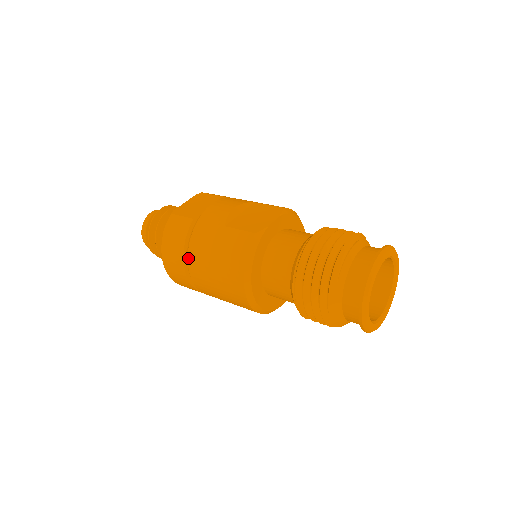
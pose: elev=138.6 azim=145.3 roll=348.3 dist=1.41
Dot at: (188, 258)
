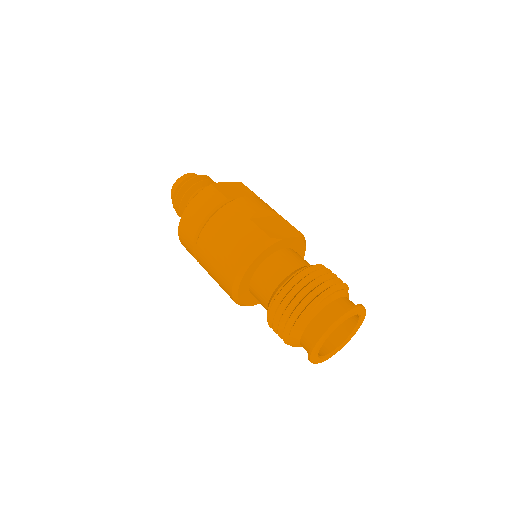
Dot at: (205, 225)
